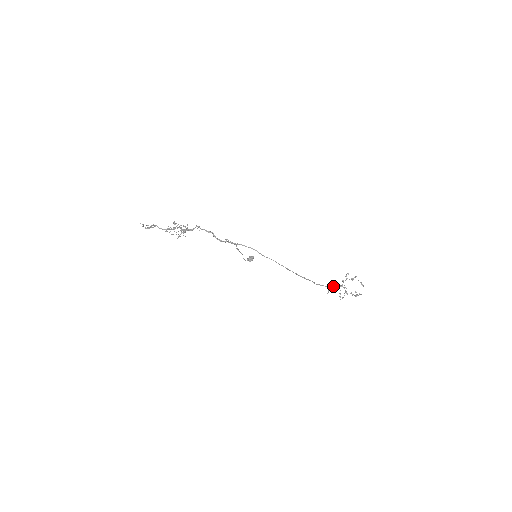
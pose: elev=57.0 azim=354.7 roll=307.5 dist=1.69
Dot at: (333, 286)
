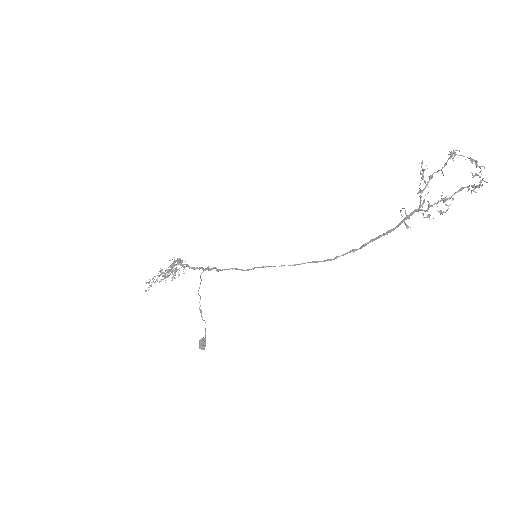
Dot at: (399, 224)
